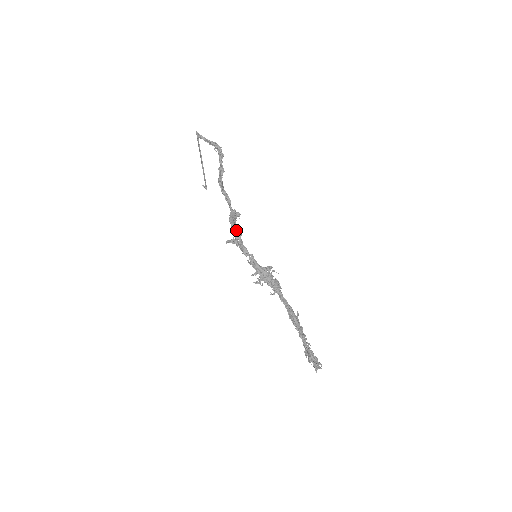
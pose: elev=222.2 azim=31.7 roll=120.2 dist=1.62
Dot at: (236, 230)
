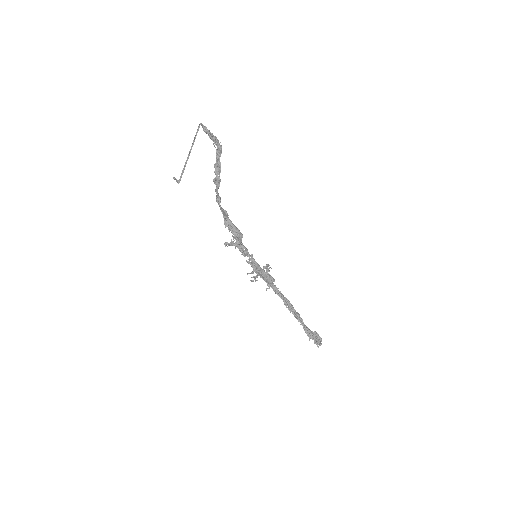
Dot at: (240, 233)
